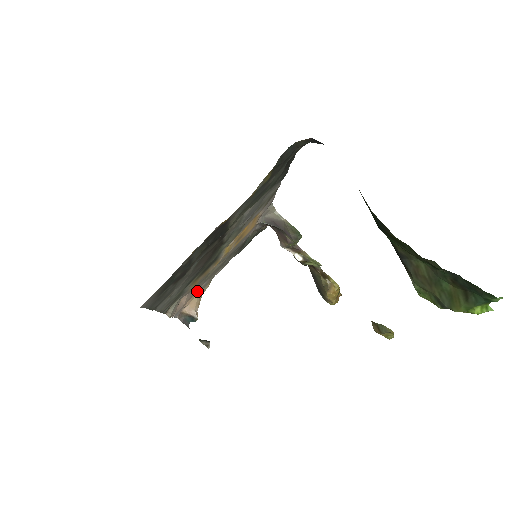
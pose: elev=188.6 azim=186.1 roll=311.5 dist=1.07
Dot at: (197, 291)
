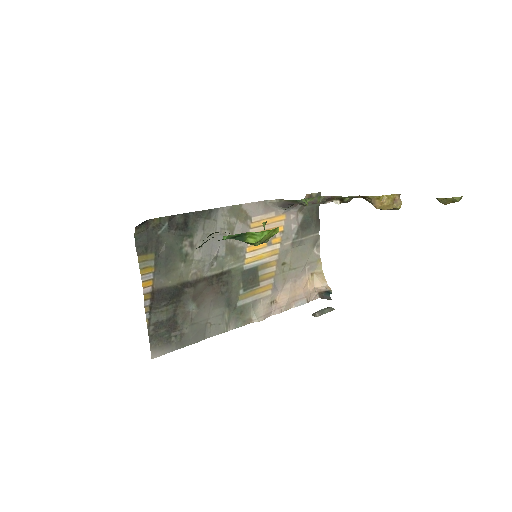
Dot at: (310, 275)
